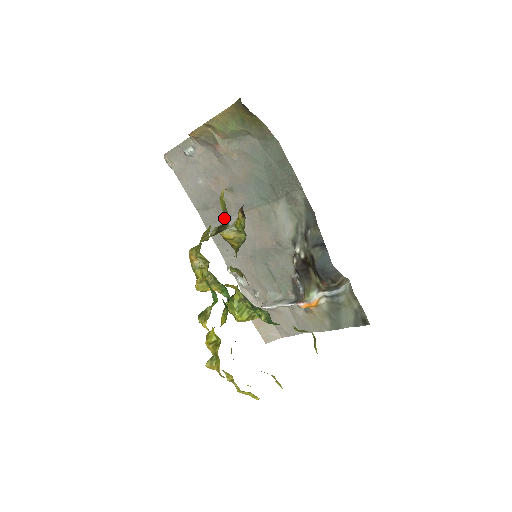
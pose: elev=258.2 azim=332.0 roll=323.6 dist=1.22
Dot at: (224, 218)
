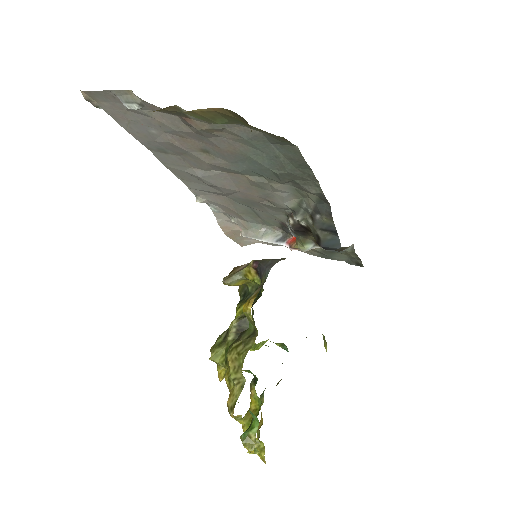
Dot at: (193, 168)
